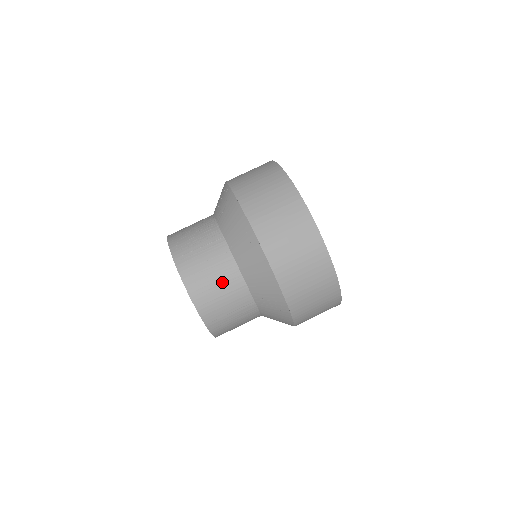
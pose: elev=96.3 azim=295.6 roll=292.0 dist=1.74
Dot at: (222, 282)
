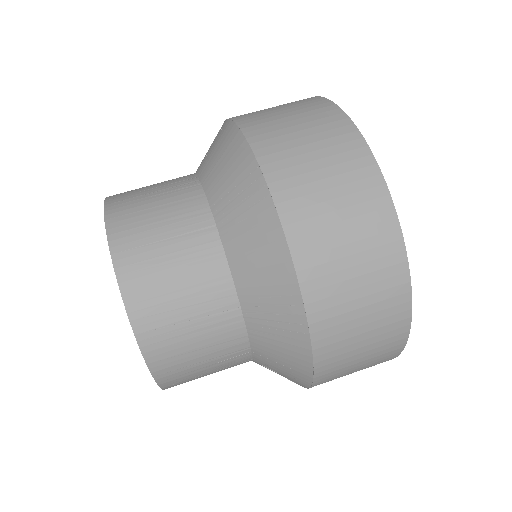
Dot at: (165, 192)
